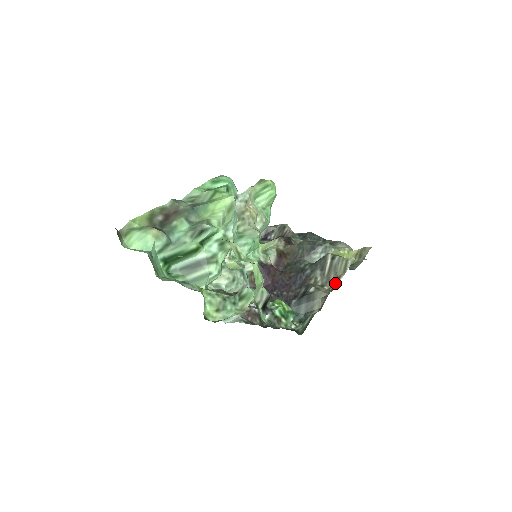
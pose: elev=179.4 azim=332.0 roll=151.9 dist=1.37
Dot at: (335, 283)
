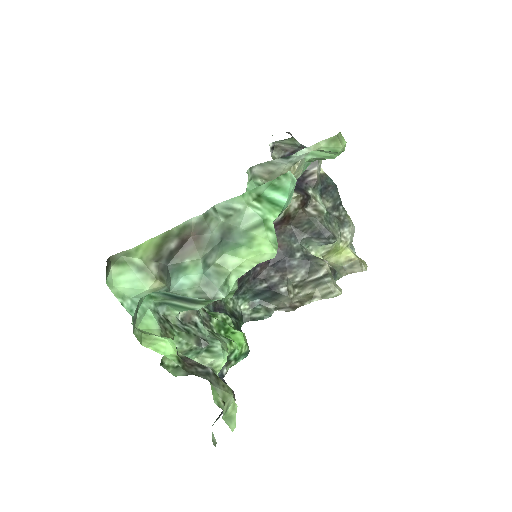
Dot at: (307, 296)
